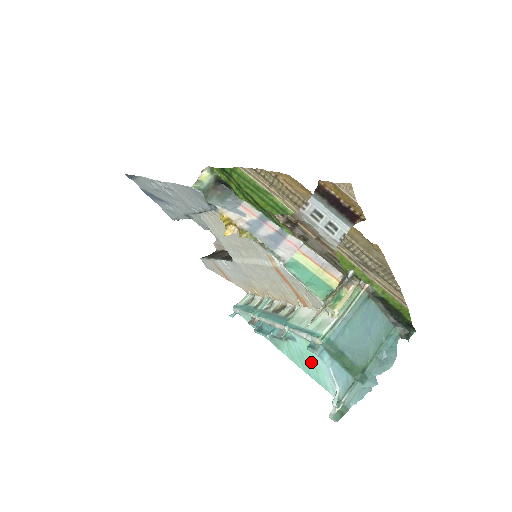
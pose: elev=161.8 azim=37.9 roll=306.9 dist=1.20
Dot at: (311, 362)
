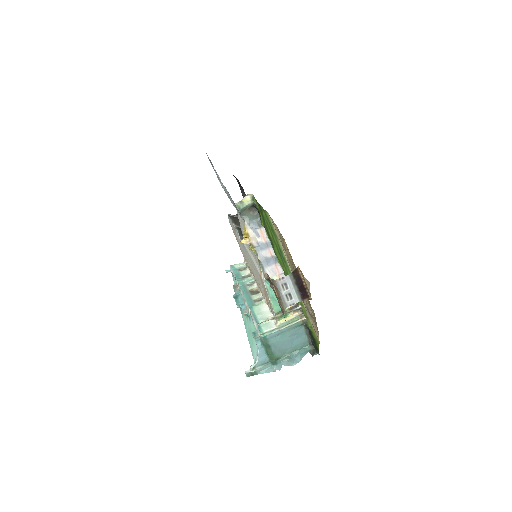
Dot at: (252, 337)
